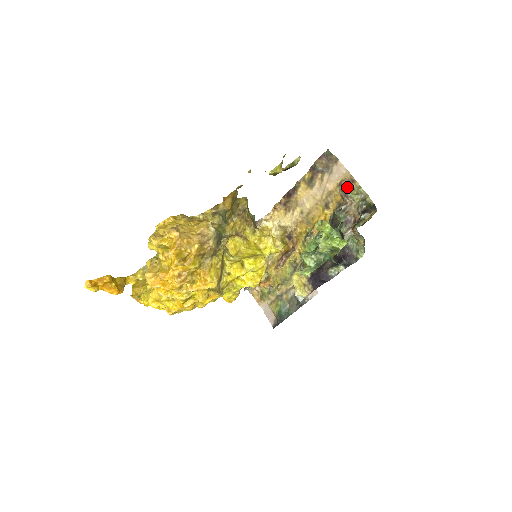
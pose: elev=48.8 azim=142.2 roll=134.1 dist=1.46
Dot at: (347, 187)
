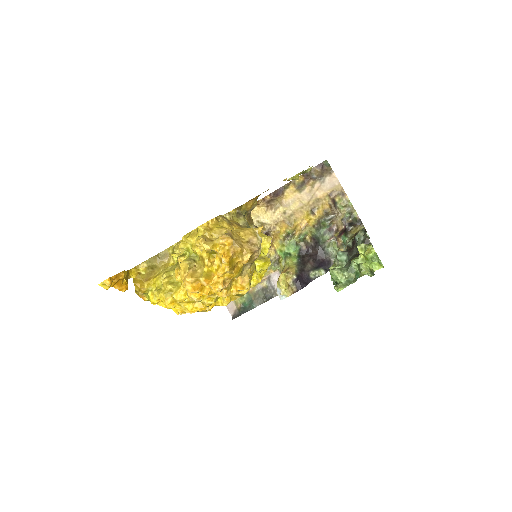
Dot at: (337, 199)
